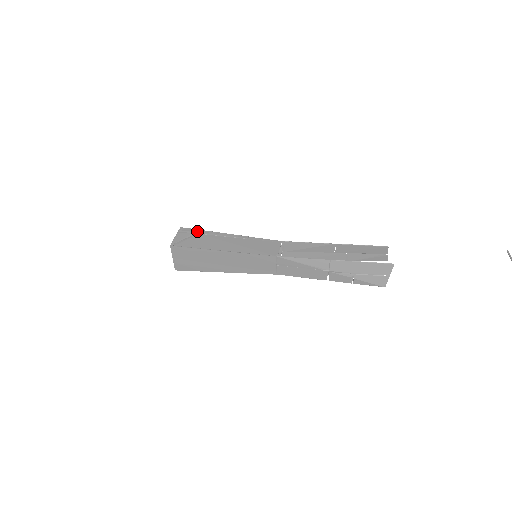
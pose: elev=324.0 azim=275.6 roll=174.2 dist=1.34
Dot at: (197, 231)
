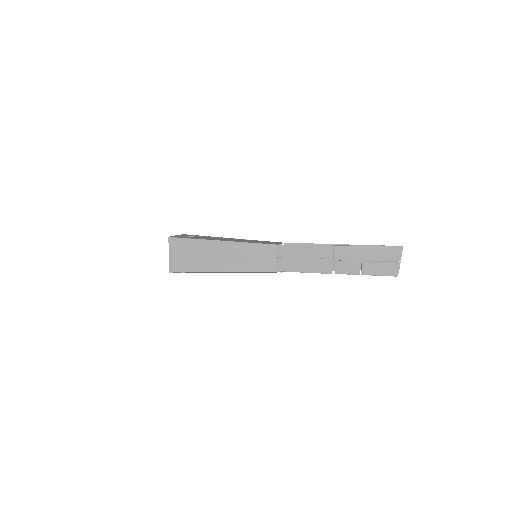
Dot at: (198, 235)
